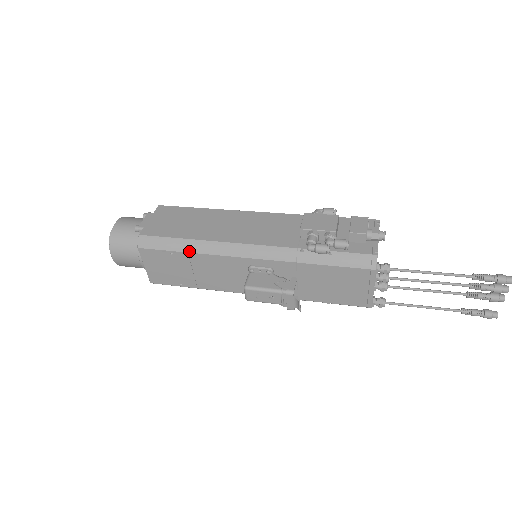
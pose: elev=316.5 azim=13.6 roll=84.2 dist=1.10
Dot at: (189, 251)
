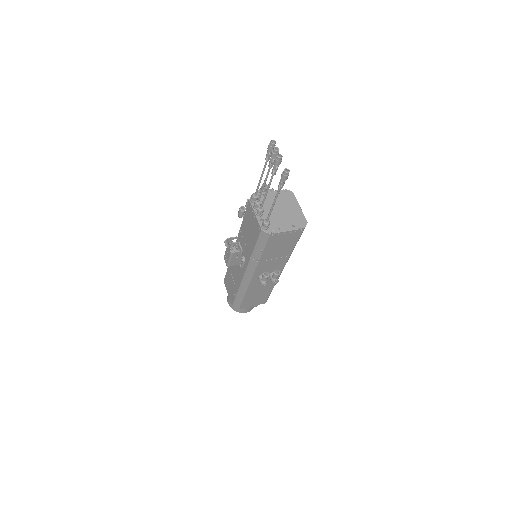
Dot at: occluded
